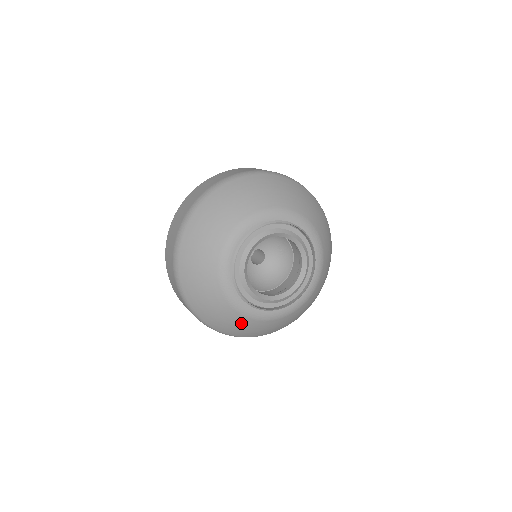
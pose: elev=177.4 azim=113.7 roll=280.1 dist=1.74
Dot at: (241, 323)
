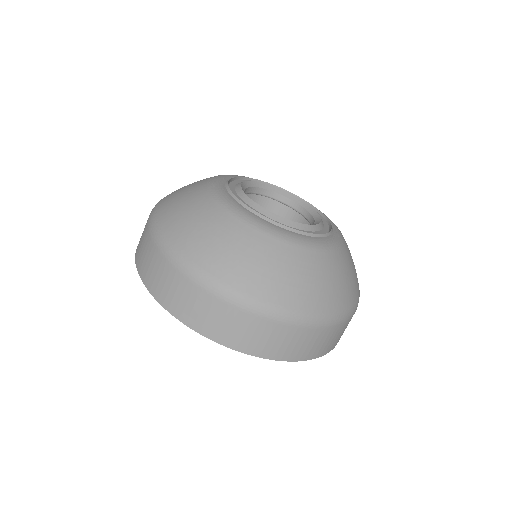
Dot at: (250, 244)
